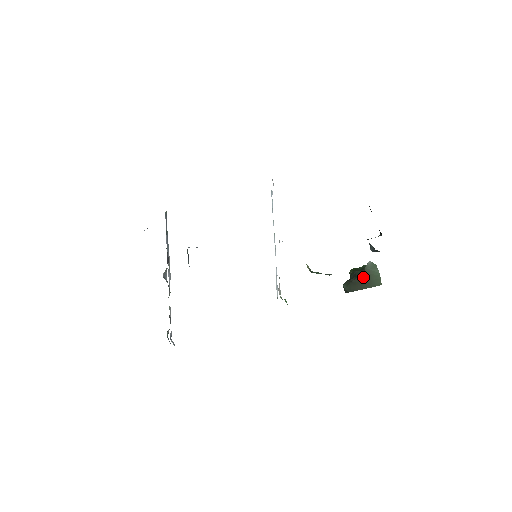
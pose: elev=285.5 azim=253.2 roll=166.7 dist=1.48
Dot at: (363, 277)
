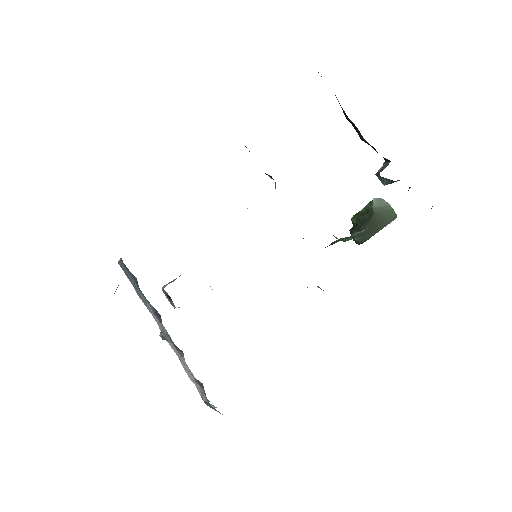
Dot at: (374, 219)
